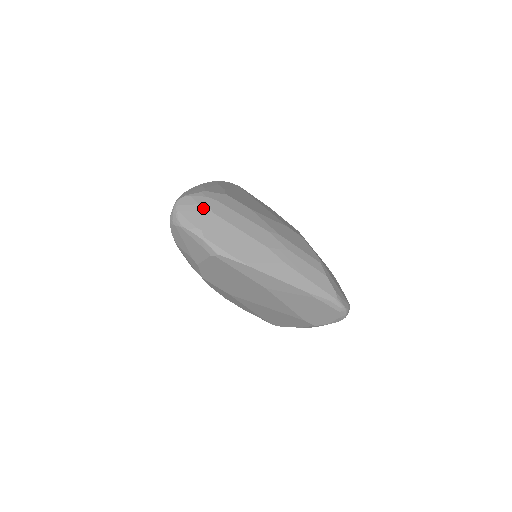
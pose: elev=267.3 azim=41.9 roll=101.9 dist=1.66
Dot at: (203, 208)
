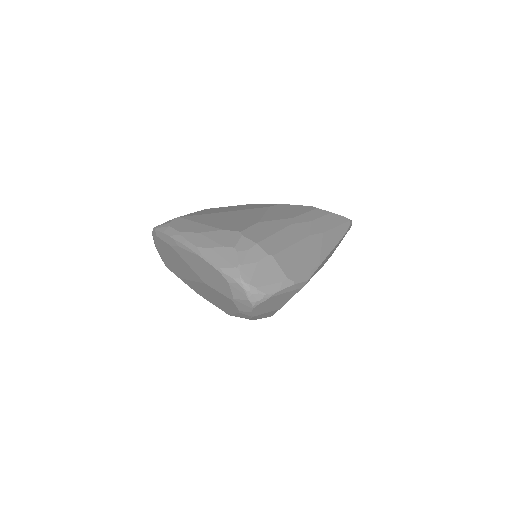
Dot at: (264, 261)
